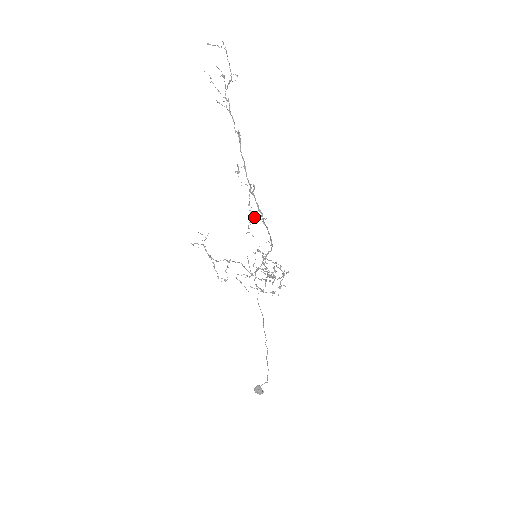
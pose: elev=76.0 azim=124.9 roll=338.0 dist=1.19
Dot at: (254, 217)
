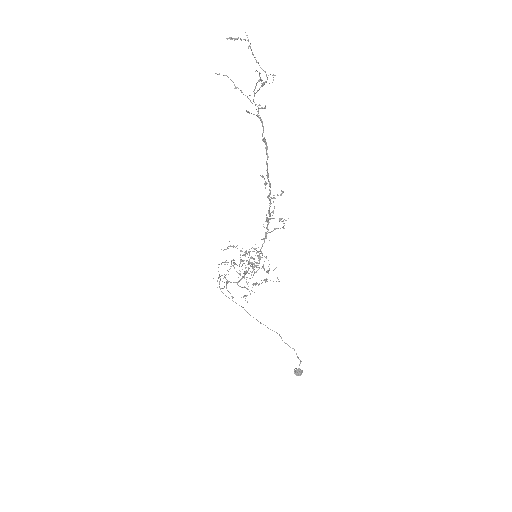
Dot at: occluded
